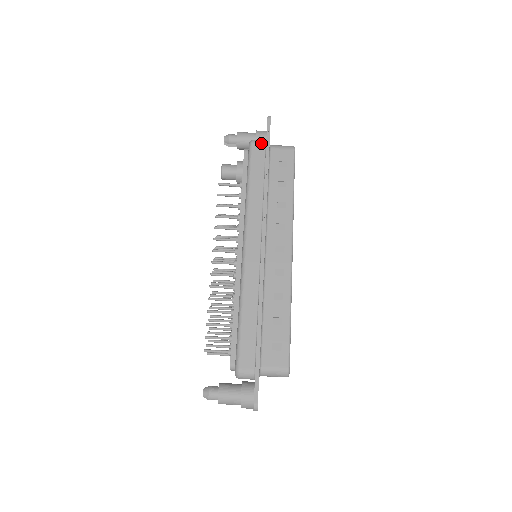
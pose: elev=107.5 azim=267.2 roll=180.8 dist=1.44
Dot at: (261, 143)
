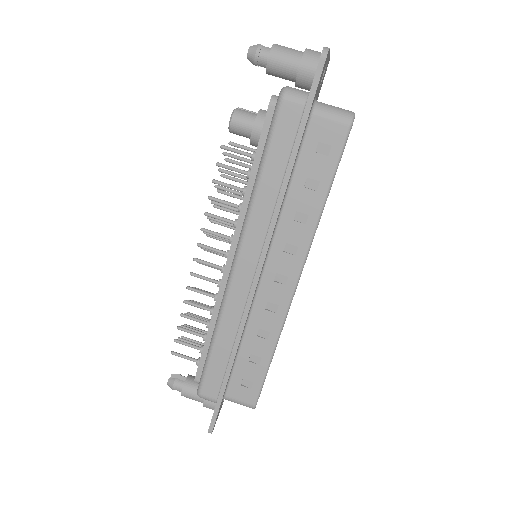
Dot at: (297, 104)
